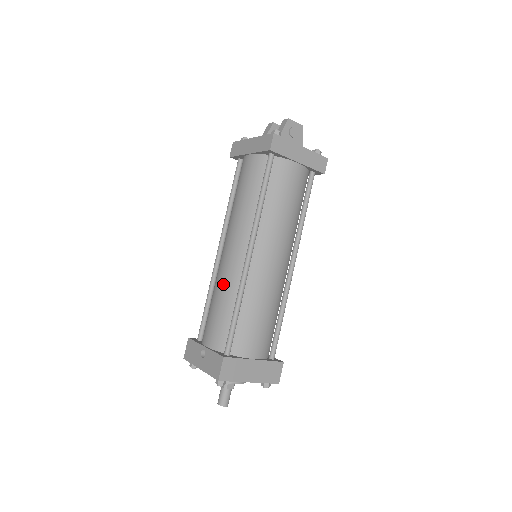
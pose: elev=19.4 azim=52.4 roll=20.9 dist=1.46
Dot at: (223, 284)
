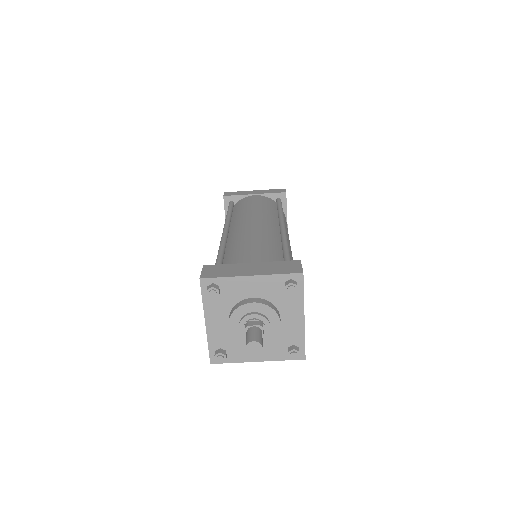
Dot at: occluded
